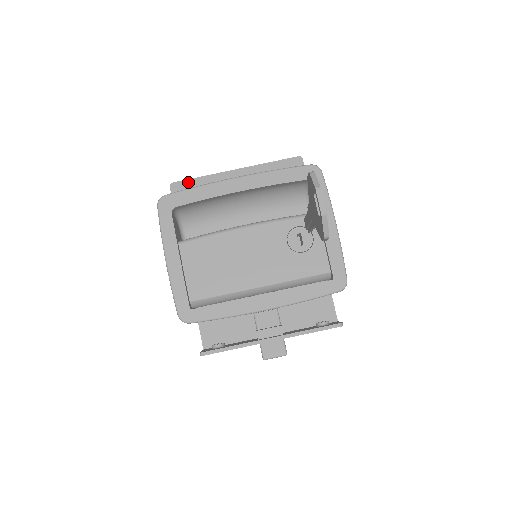
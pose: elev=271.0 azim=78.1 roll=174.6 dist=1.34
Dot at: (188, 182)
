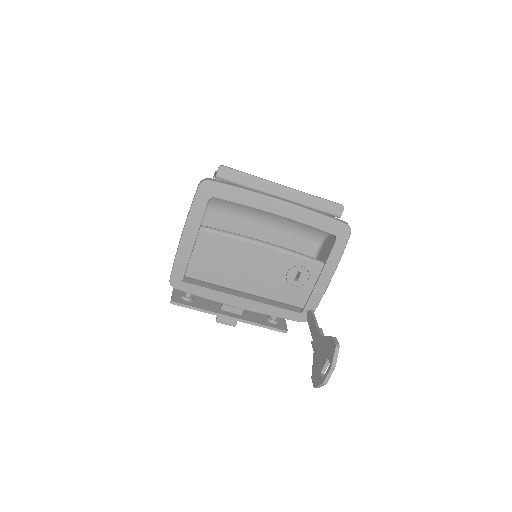
Dot at: (237, 173)
